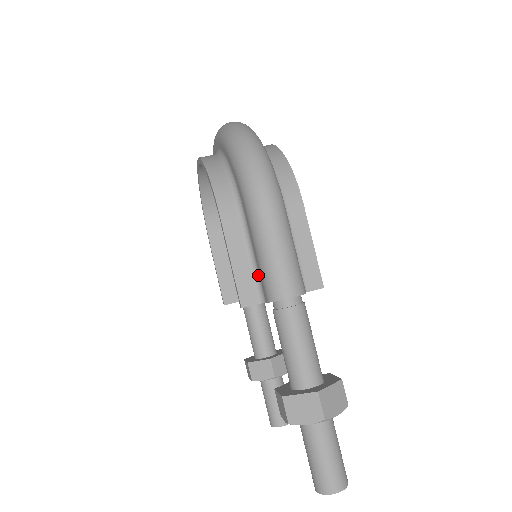
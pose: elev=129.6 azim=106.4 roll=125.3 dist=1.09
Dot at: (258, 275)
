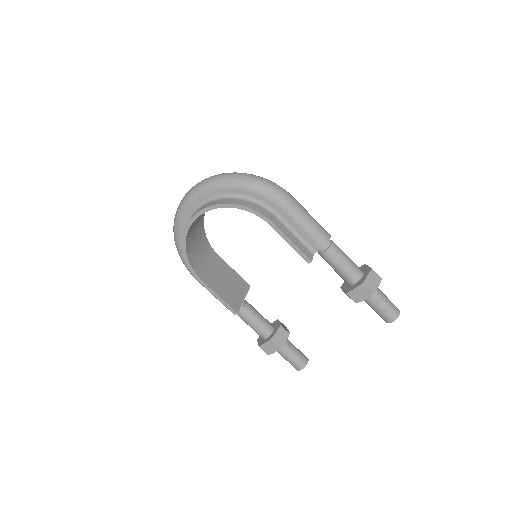
Dot at: (304, 241)
